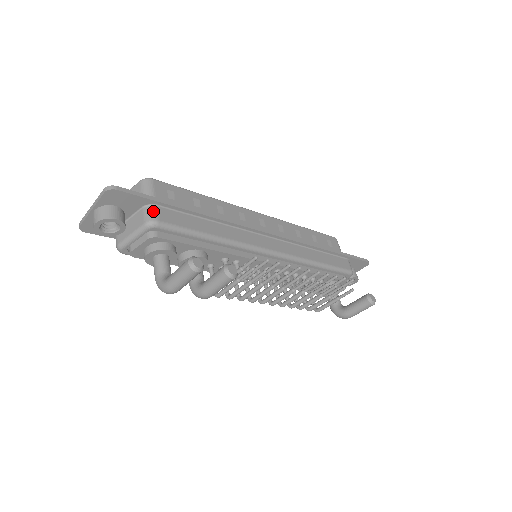
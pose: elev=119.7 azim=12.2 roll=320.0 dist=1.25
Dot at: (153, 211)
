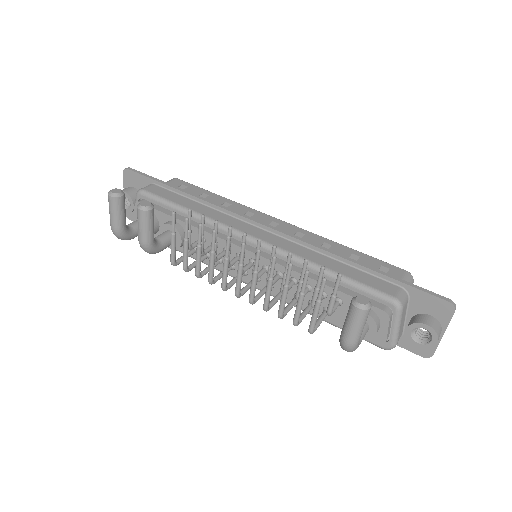
Dot at: (148, 186)
